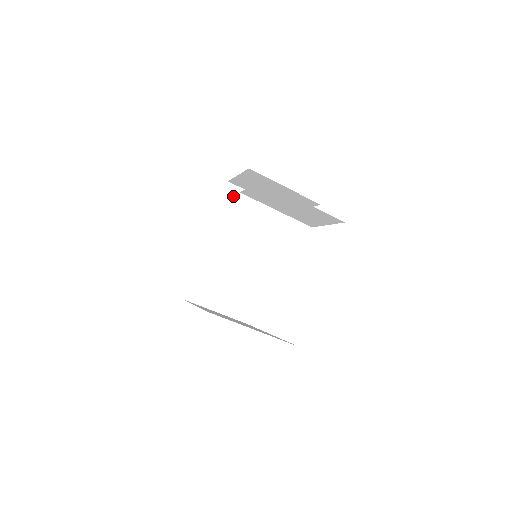
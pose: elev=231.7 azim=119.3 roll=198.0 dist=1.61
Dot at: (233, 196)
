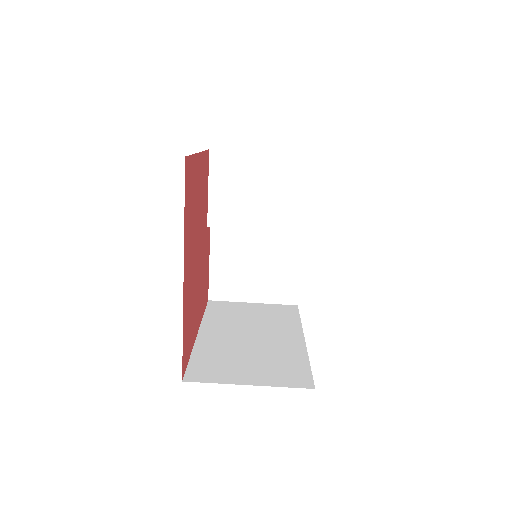
Dot at: (220, 306)
